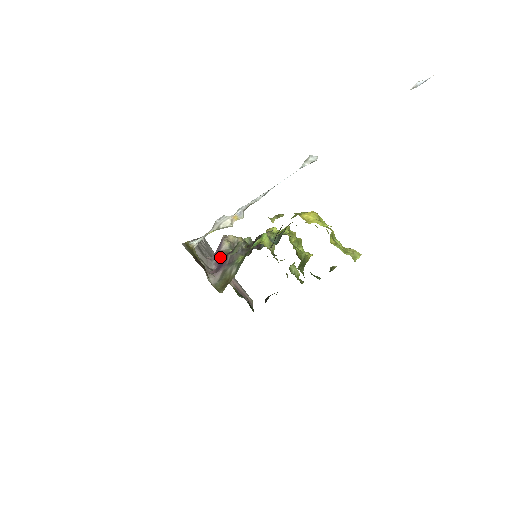
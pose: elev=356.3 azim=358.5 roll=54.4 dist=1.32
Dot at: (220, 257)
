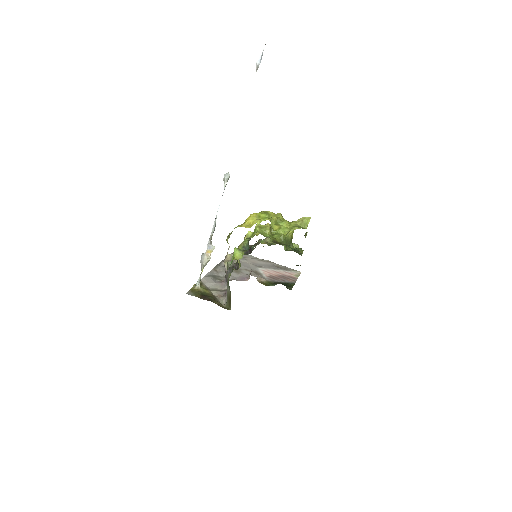
Dot at: occluded
